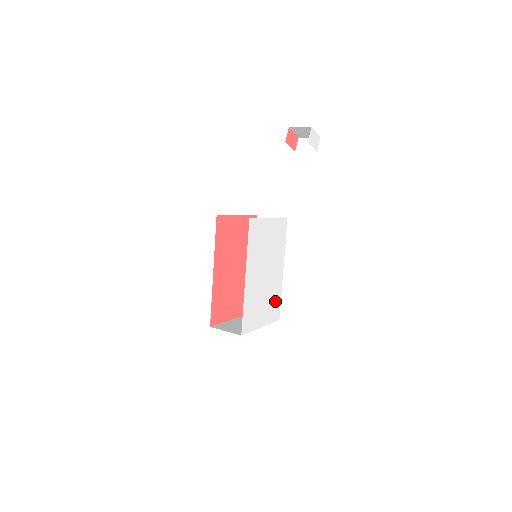
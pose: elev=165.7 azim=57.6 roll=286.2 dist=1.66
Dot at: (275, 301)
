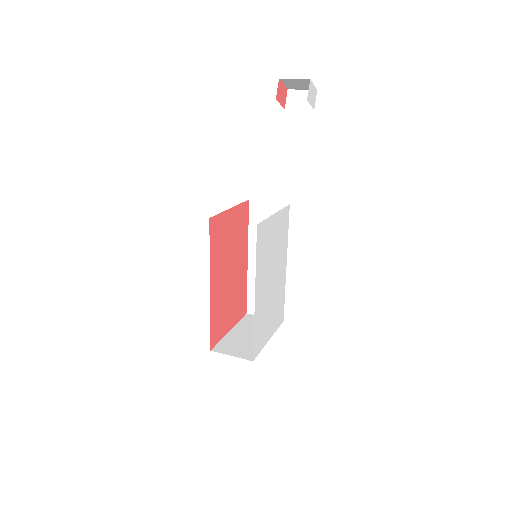
Dot at: (280, 304)
